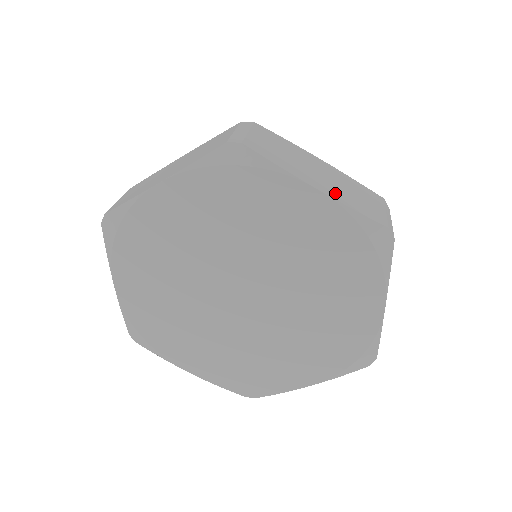
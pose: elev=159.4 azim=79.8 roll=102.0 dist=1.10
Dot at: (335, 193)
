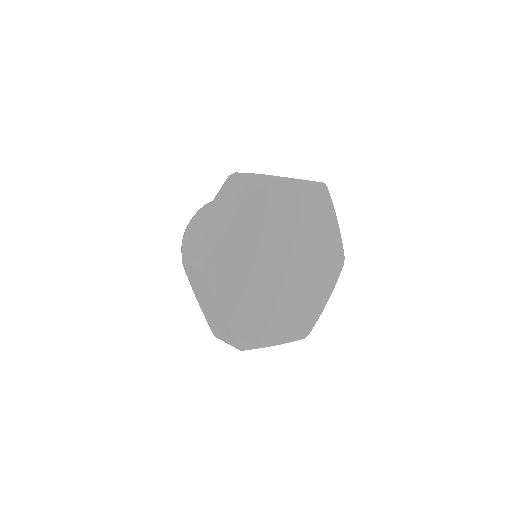
Dot at: occluded
